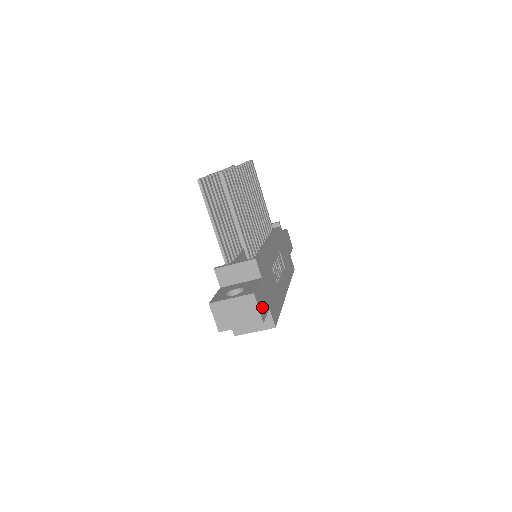
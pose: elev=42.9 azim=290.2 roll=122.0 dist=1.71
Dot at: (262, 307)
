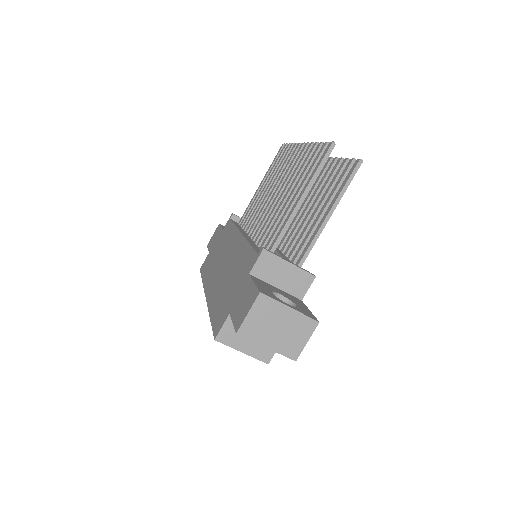
Dot at: occluded
